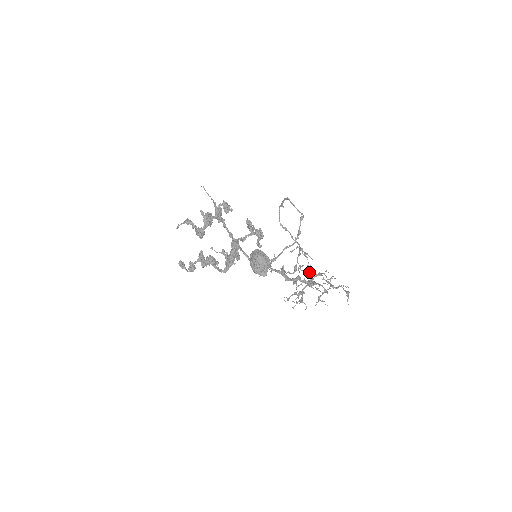
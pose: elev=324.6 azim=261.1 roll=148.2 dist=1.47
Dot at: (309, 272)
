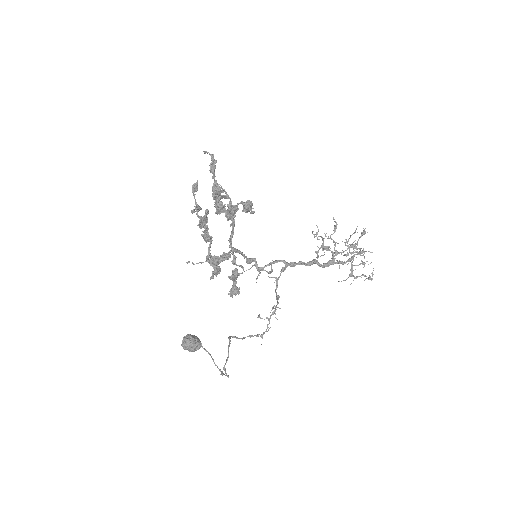
Dot at: (346, 245)
